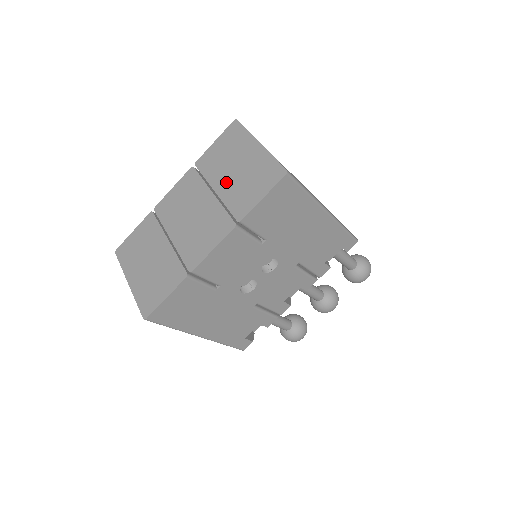
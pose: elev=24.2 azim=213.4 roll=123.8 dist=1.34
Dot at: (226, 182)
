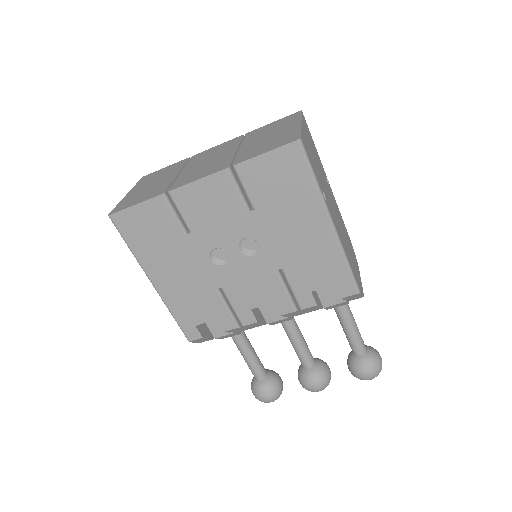
Dot at: (253, 143)
